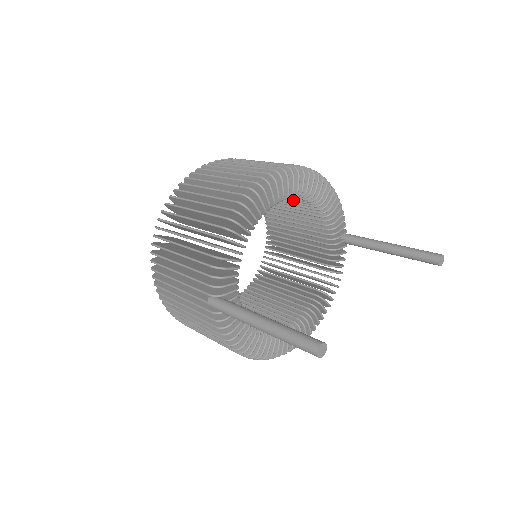
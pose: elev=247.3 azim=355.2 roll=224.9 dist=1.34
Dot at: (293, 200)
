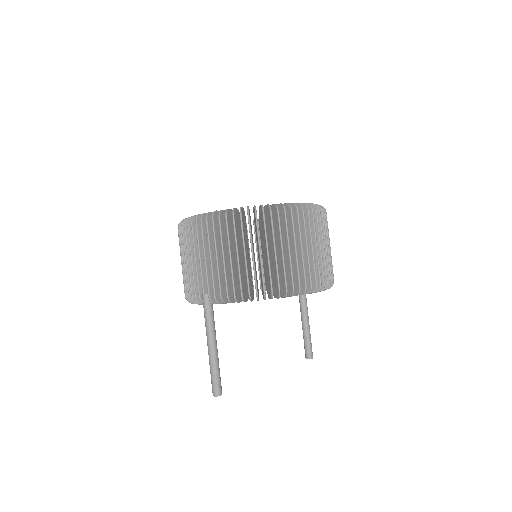
Dot at: occluded
